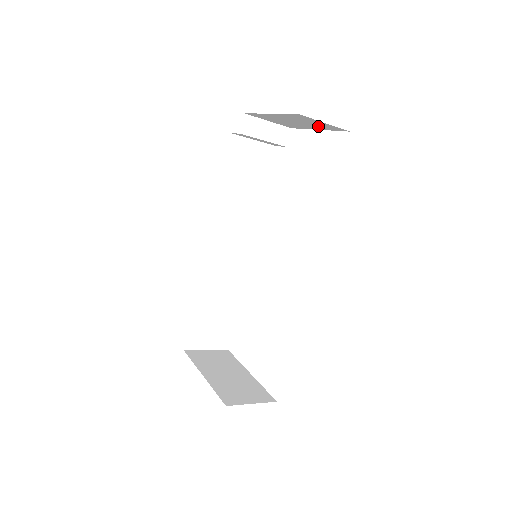
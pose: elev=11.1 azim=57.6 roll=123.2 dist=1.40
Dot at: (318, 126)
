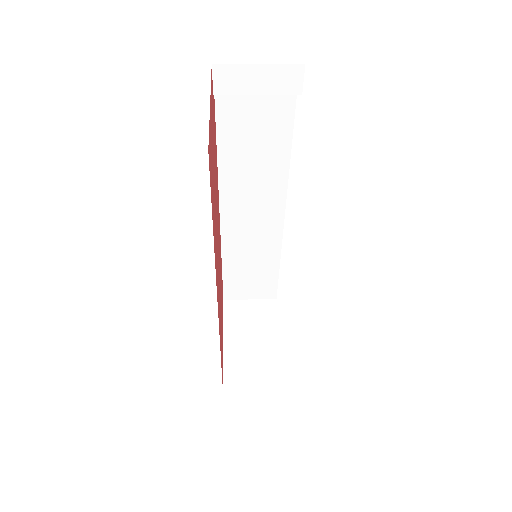
Dot at: occluded
